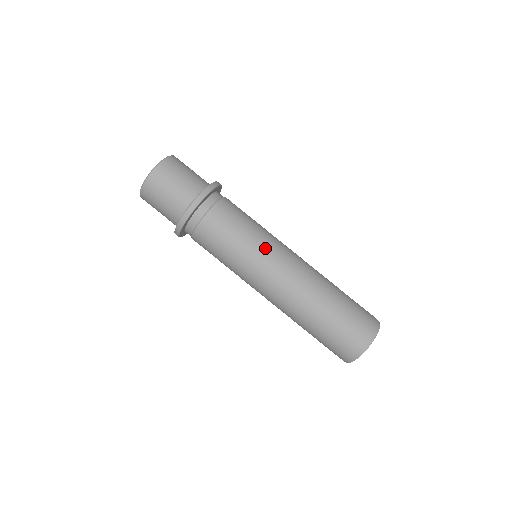
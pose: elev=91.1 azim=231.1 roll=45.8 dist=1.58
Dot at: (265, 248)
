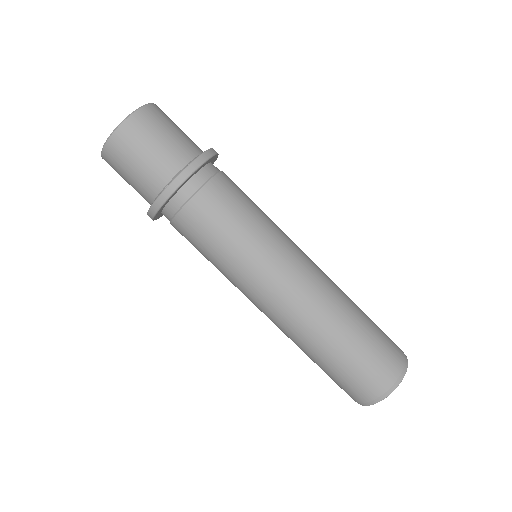
Dot at: (284, 234)
